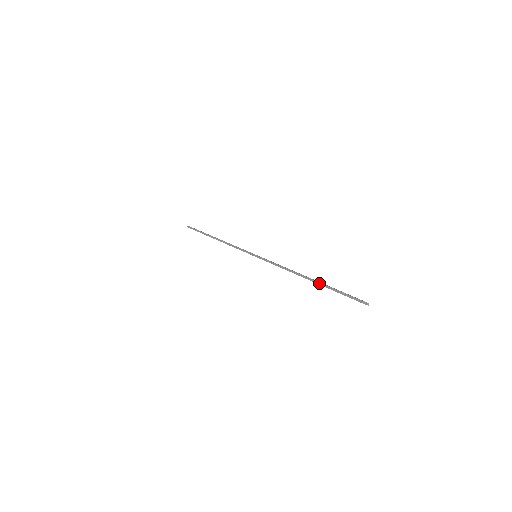
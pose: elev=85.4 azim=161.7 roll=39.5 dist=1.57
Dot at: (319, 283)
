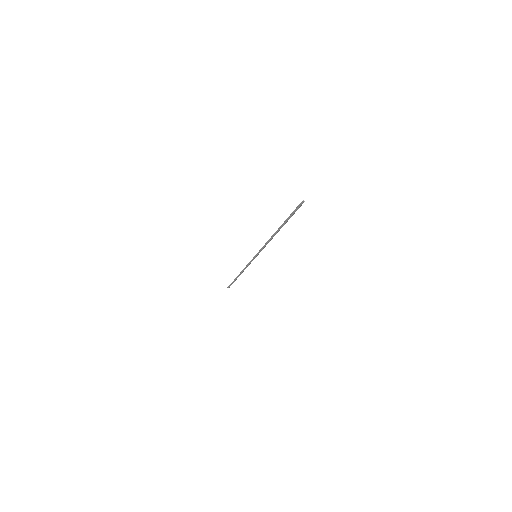
Dot at: (282, 226)
